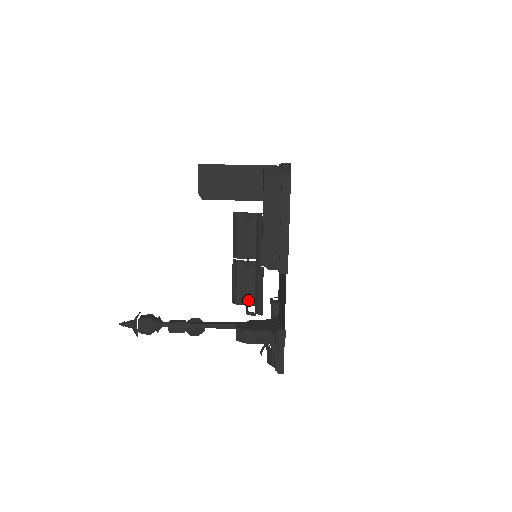
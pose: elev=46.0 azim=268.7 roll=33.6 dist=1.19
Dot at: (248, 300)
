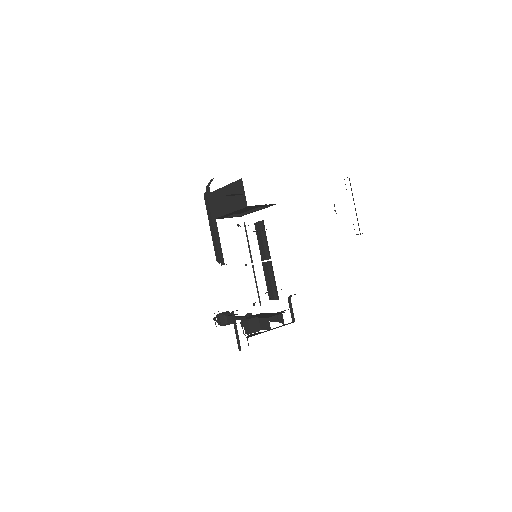
Dot at: (273, 295)
